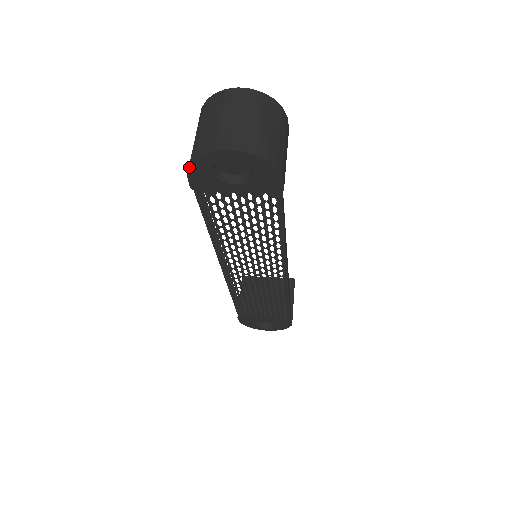
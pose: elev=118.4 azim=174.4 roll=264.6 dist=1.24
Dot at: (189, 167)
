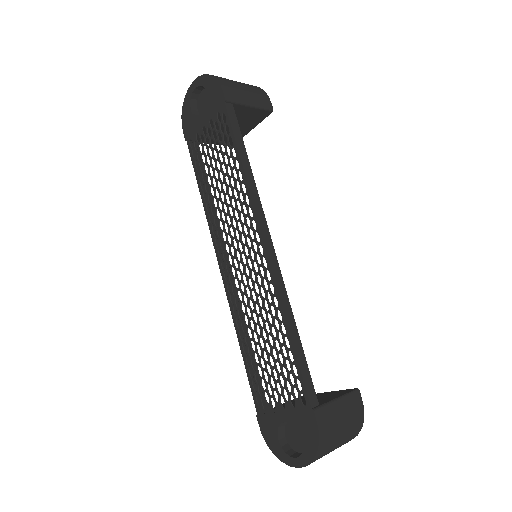
Dot at: (182, 116)
